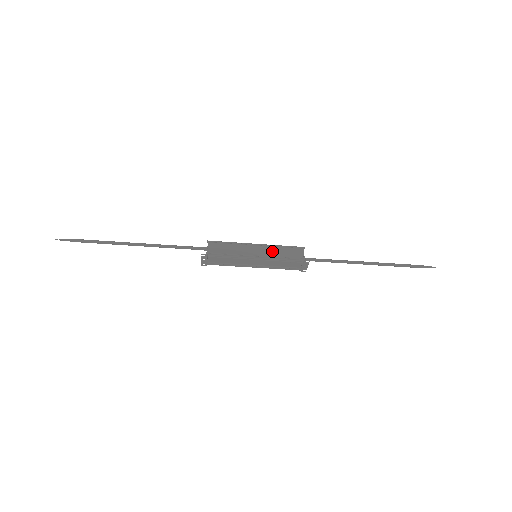
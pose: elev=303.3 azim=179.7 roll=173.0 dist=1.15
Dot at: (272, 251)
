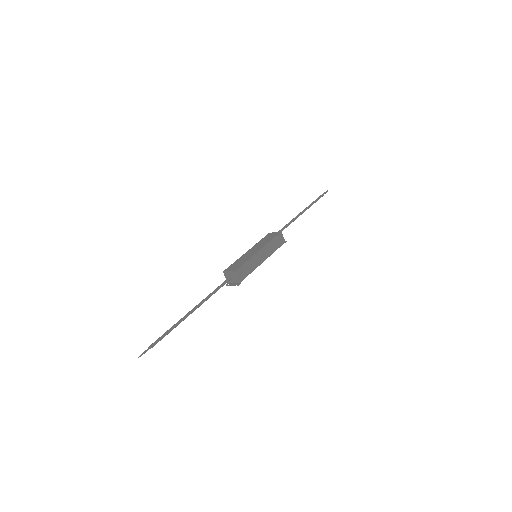
Dot at: (269, 250)
